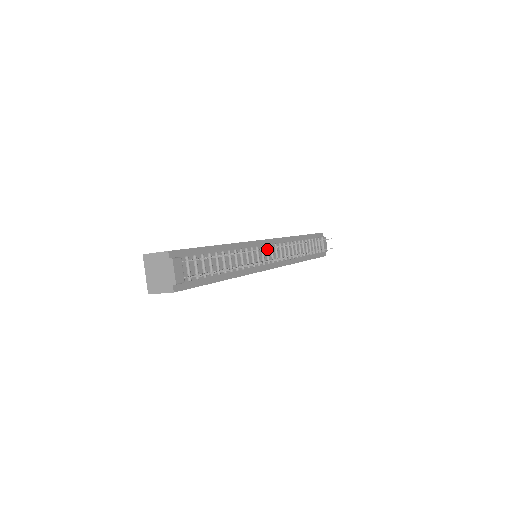
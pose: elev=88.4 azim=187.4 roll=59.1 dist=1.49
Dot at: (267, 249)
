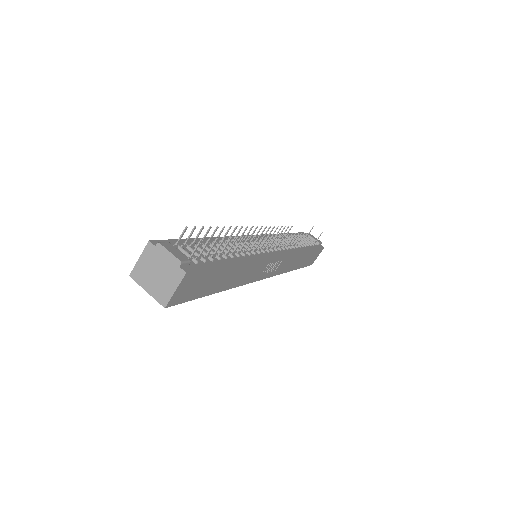
Dot at: occluded
